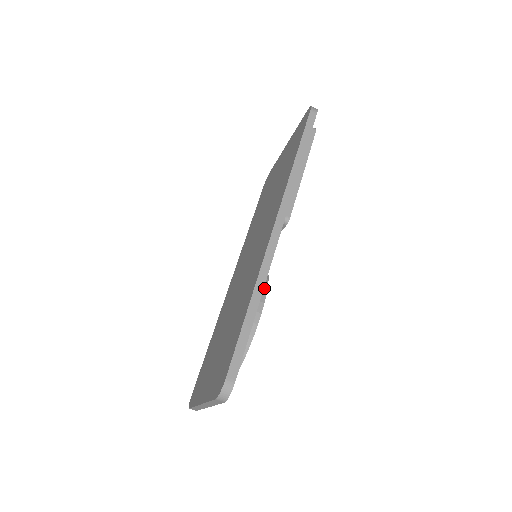
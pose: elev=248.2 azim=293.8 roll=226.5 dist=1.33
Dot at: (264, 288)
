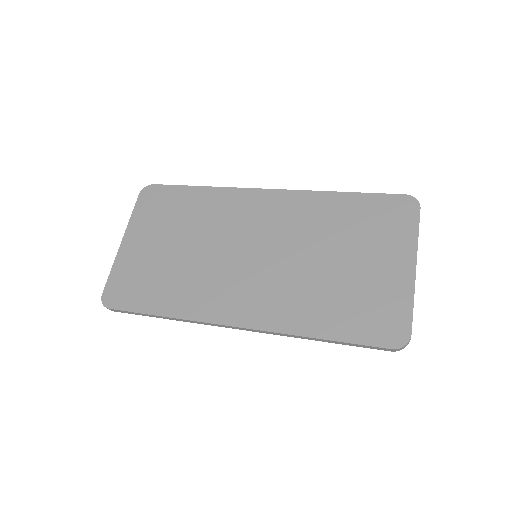
Dot at: occluded
